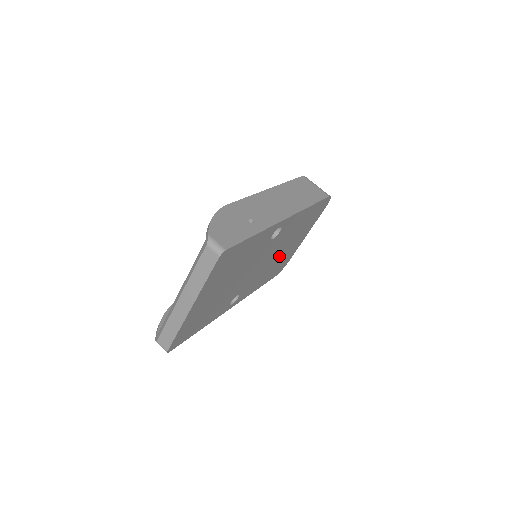
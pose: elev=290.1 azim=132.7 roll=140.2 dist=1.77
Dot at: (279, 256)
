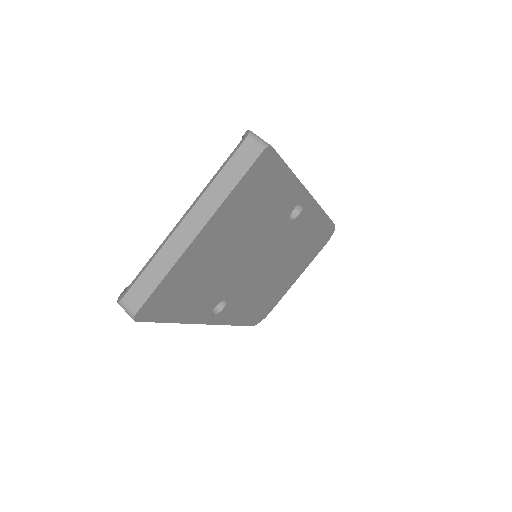
Dot at: (273, 279)
